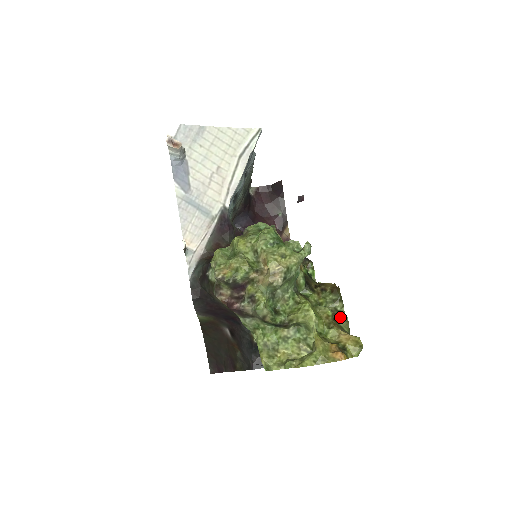
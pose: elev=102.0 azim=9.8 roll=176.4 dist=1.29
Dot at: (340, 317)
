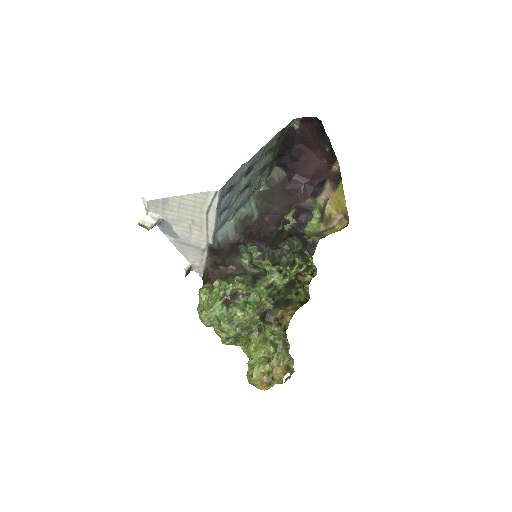
Dot at: (285, 349)
